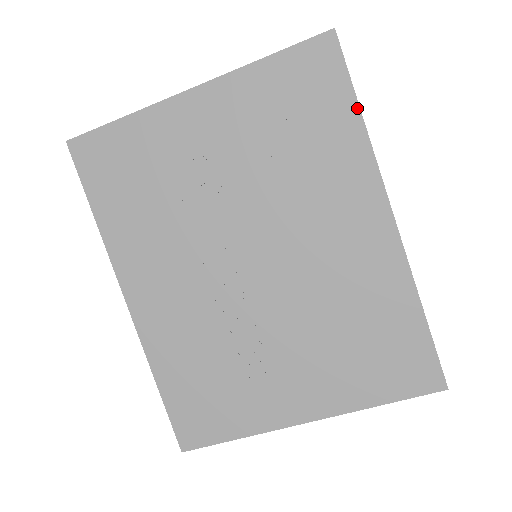
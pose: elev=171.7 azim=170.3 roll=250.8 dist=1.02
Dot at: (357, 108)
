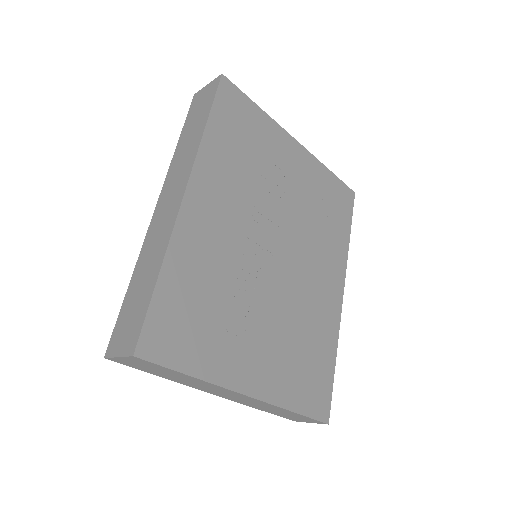
Dot at: (350, 231)
